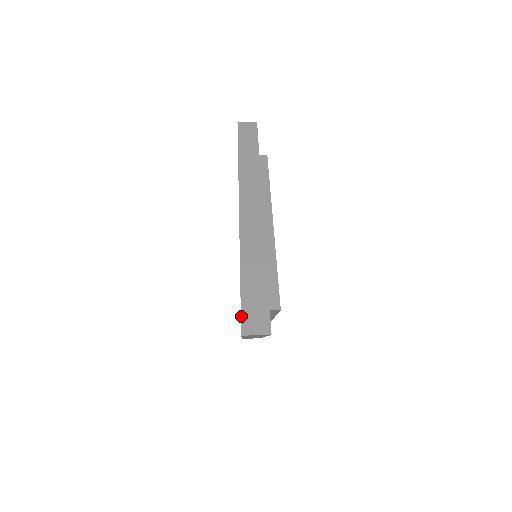
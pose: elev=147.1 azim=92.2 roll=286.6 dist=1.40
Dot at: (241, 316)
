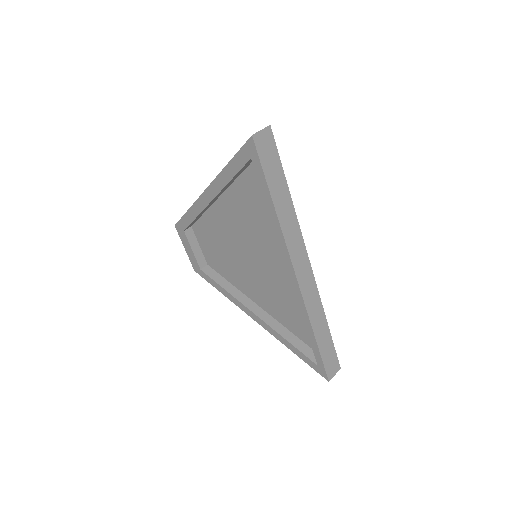
Dot at: (326, 371)
